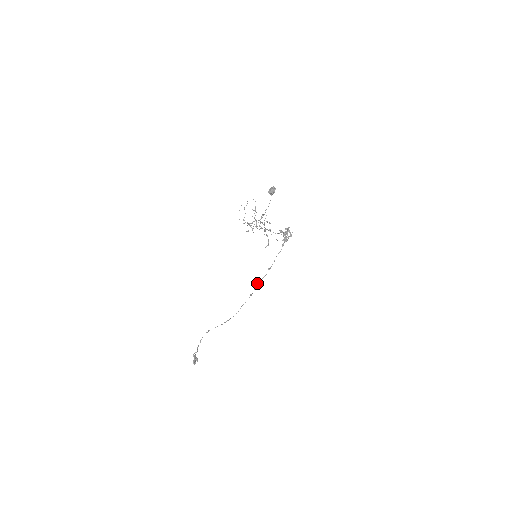
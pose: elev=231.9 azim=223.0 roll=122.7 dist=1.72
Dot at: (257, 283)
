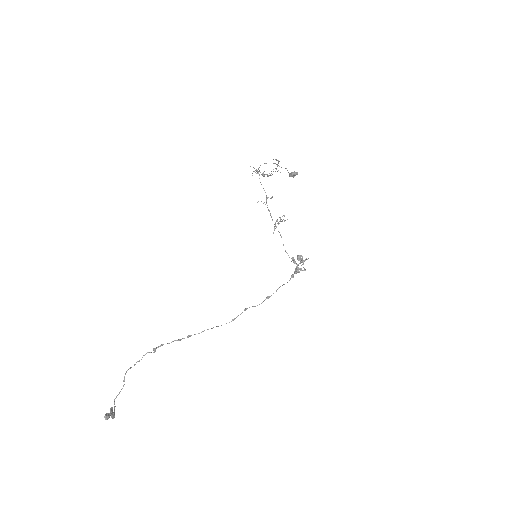
Dot at: (247, 308)
